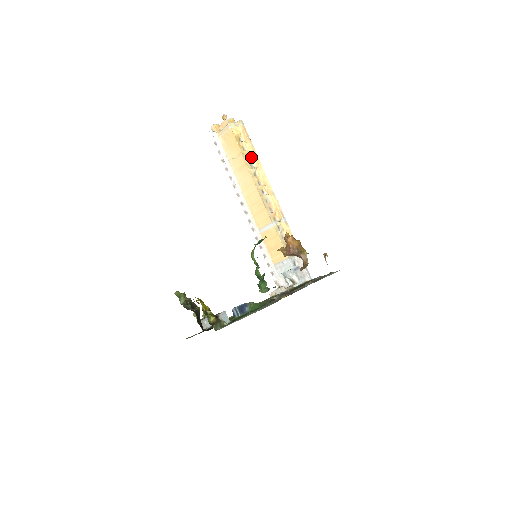
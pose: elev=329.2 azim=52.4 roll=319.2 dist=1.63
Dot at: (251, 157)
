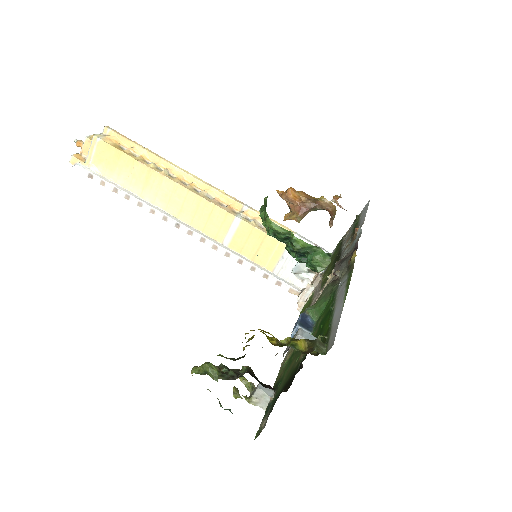
Dot at: (150, 161)
